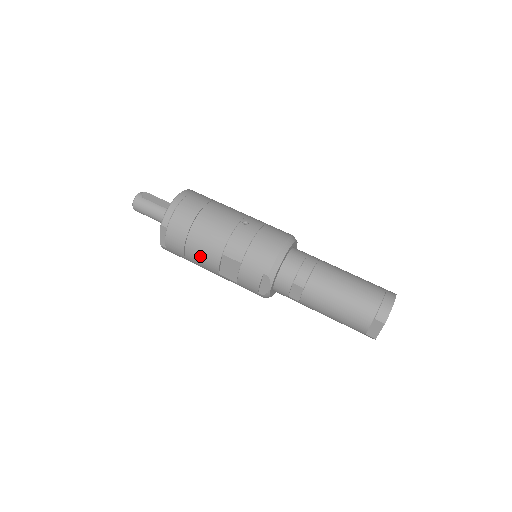
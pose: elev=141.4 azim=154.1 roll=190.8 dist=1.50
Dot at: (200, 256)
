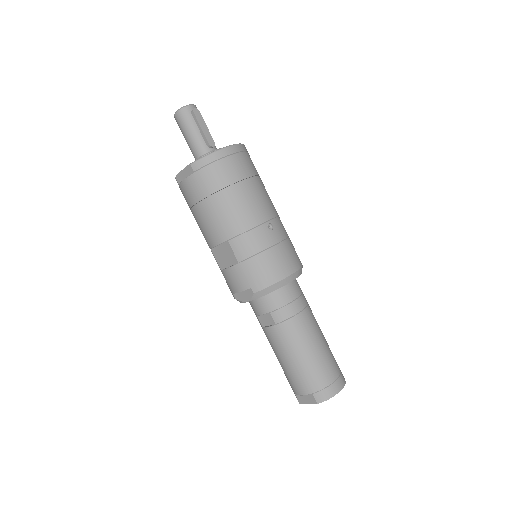
Dot at: (206, 223)
